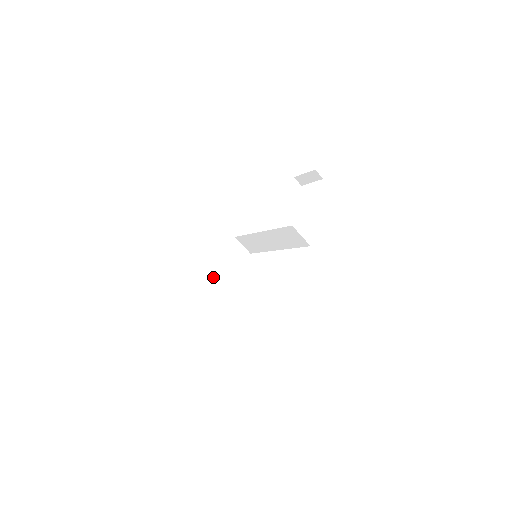
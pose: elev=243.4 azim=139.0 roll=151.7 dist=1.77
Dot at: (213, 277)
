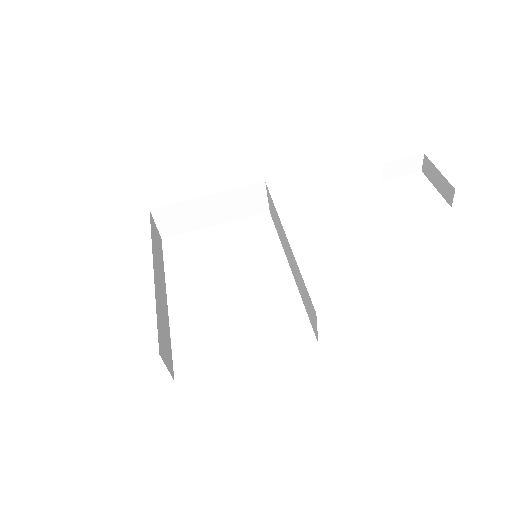
Dot at: (194, 210)
